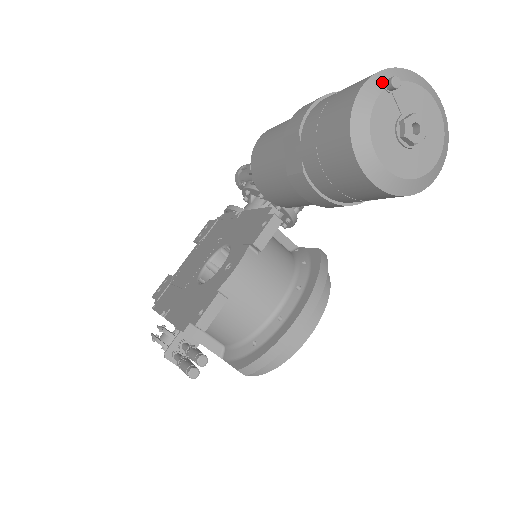
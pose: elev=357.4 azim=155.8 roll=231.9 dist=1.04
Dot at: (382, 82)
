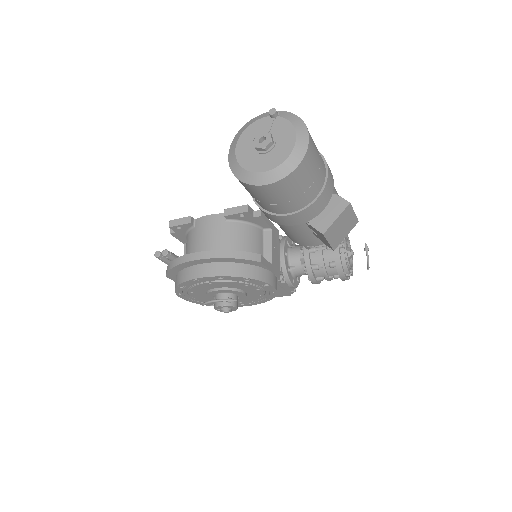
Dot at: occluded
